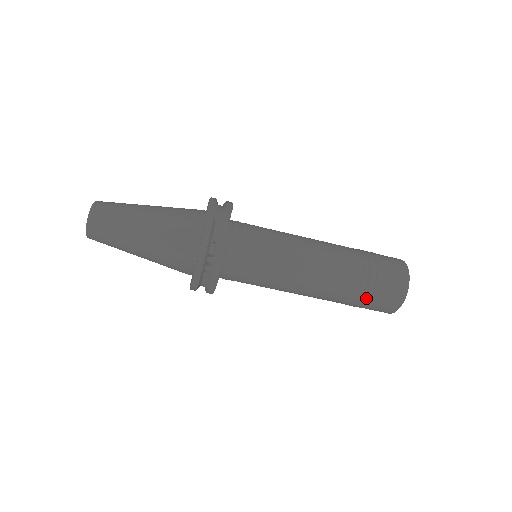
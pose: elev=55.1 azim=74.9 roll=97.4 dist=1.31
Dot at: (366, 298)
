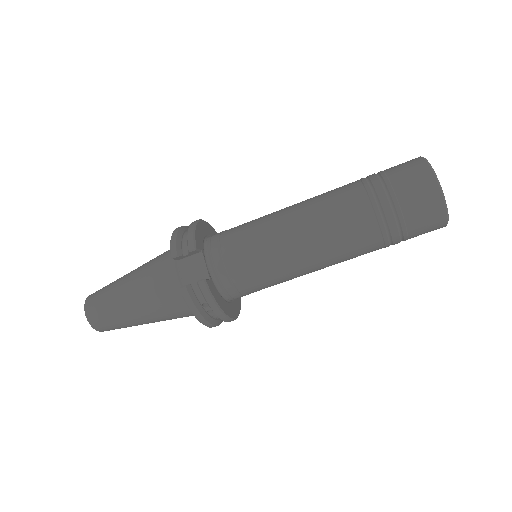
Dot at: (398, 242)
